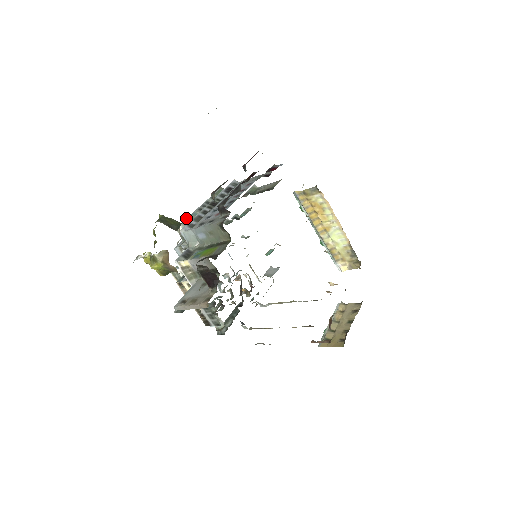
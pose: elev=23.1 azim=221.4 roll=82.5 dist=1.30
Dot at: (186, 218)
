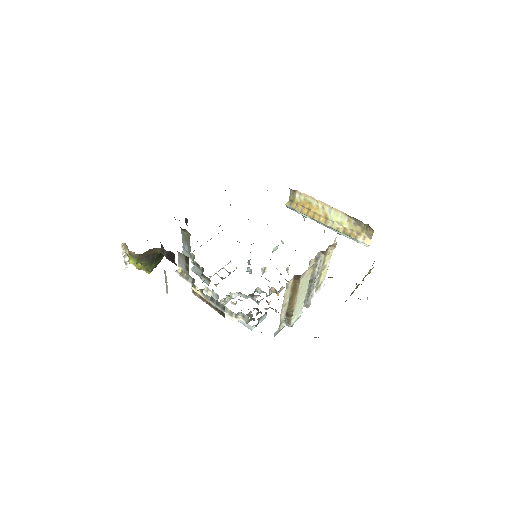
Dot at: occluded
